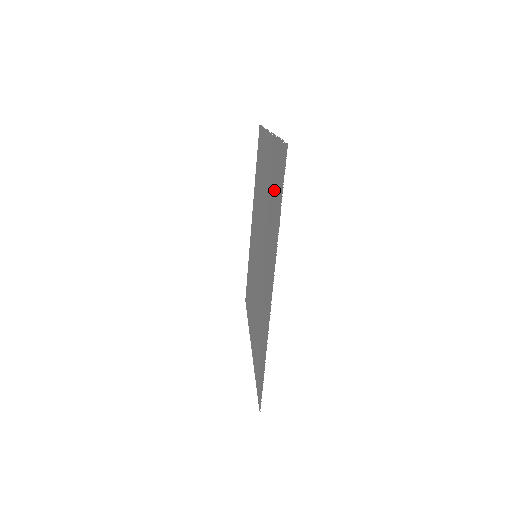
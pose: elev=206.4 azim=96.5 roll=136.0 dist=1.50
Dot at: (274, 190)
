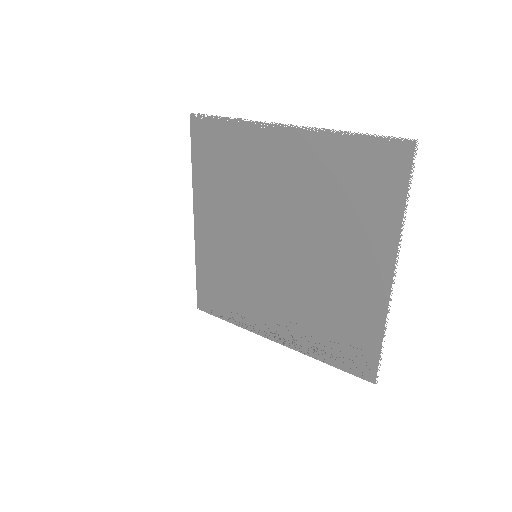
Dot at: (355, 185)
